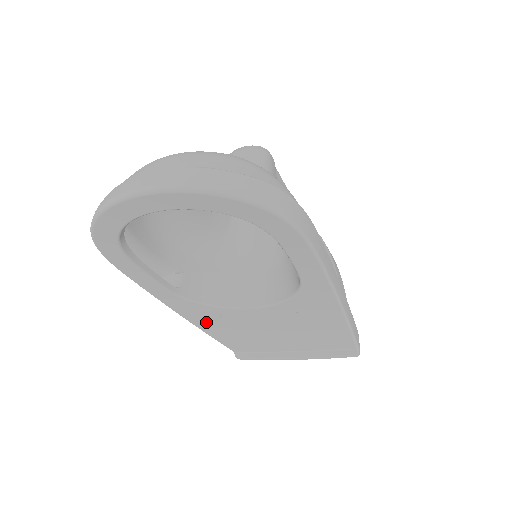
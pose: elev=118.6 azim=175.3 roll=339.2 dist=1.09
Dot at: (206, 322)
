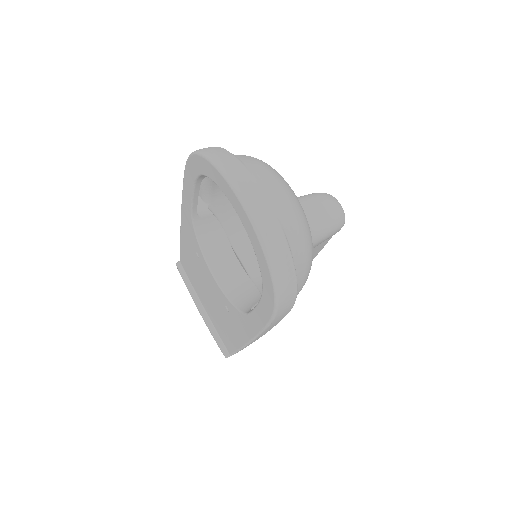
Dot at: (187, 240)
